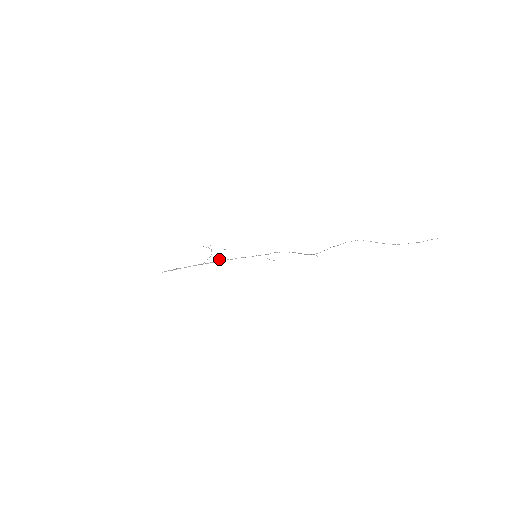
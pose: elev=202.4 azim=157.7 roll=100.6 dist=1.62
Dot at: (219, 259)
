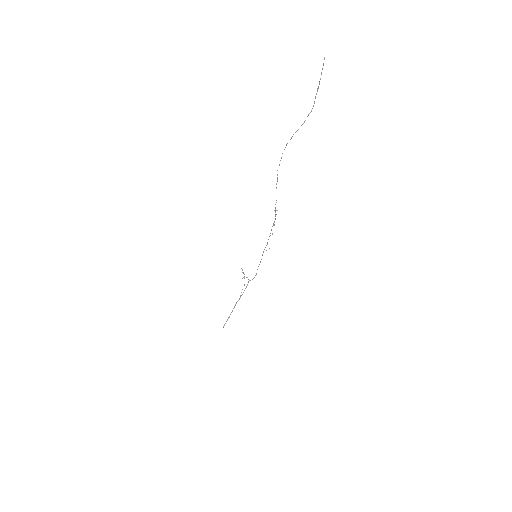
Dot at: occluded
